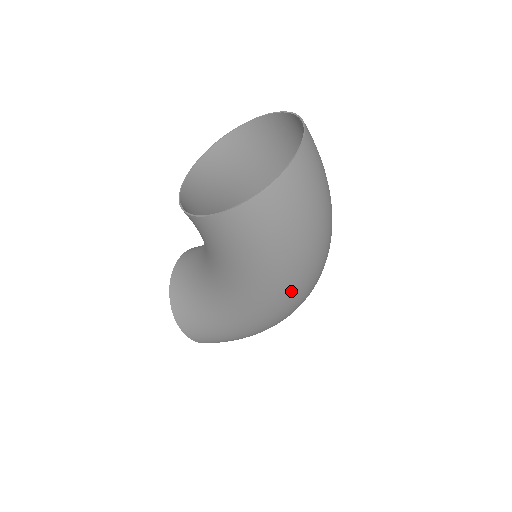
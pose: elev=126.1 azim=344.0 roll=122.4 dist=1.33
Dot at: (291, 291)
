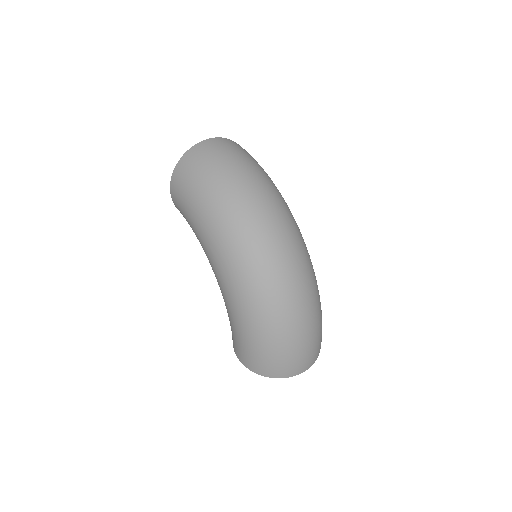
Dot at: (223, 236)
